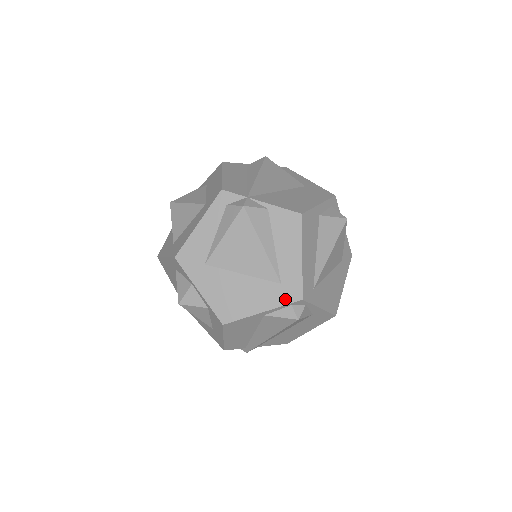
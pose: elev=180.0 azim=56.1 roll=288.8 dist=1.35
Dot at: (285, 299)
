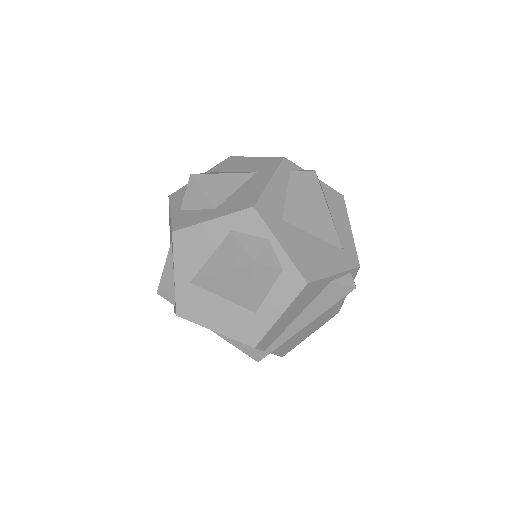
Dot at: (349, 264)
